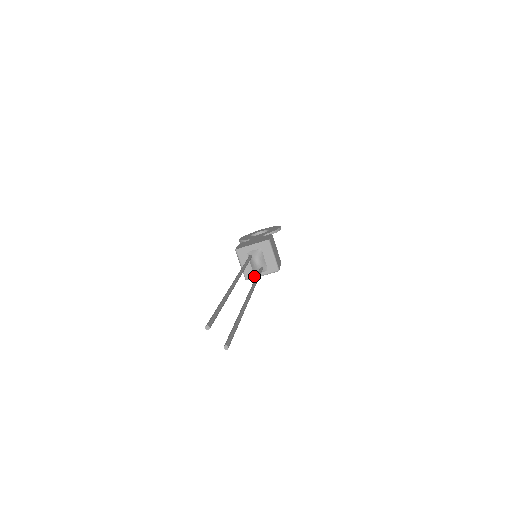
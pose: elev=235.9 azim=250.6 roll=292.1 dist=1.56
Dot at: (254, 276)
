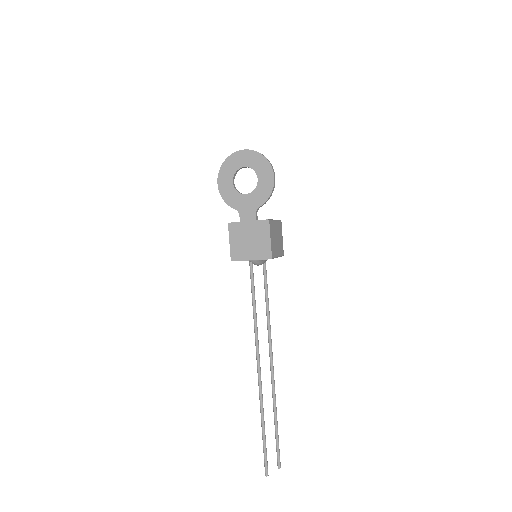
Dot at: occluded
